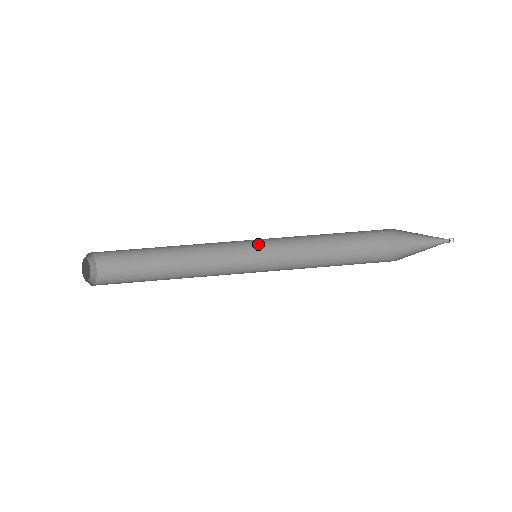
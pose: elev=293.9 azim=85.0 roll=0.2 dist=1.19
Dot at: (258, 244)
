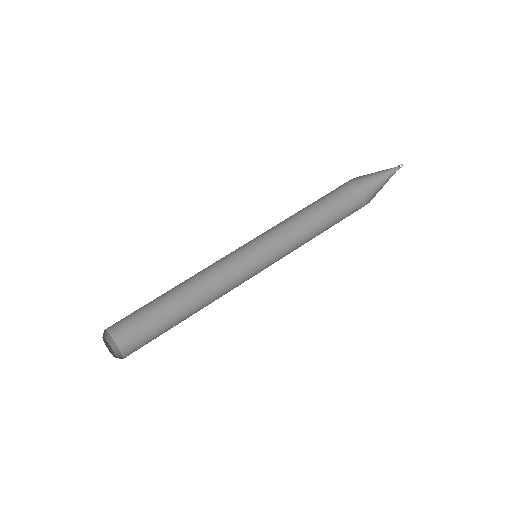
Dot at: (250, 243)
